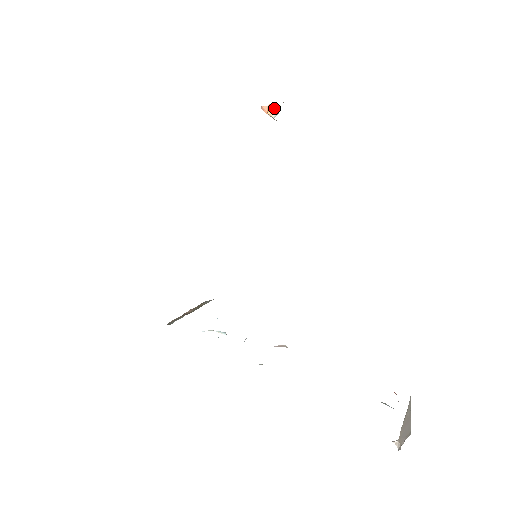
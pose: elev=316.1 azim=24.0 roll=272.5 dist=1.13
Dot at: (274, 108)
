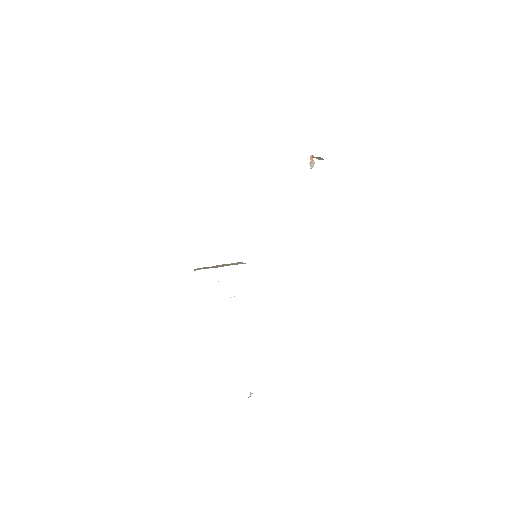
Dot at: (312, 162)
